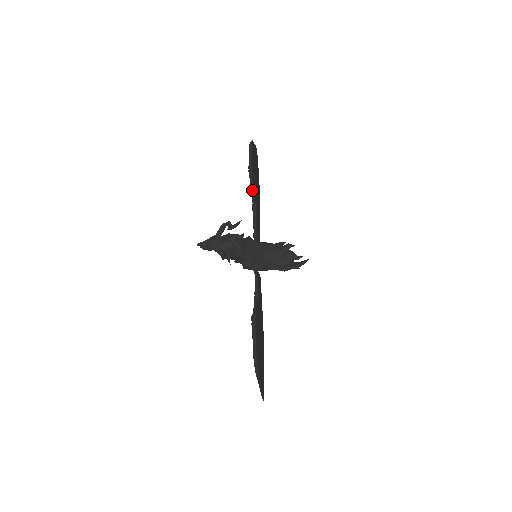
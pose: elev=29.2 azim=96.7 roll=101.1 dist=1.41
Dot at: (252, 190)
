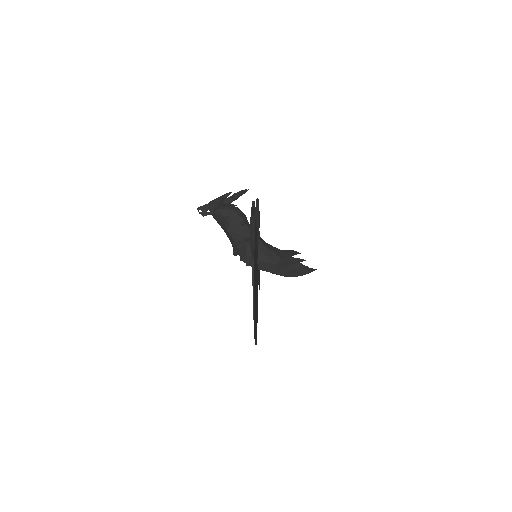
Dot at: (257, 218)
